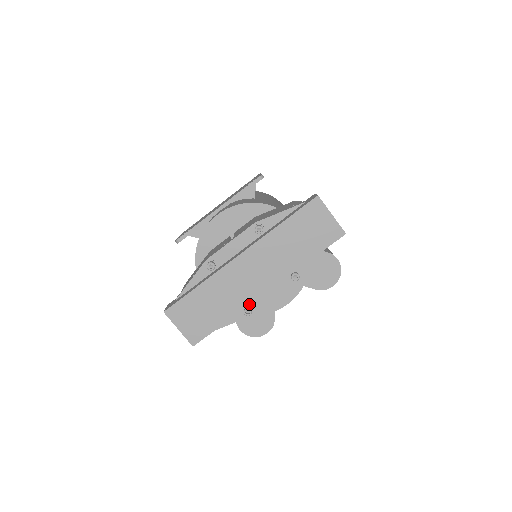
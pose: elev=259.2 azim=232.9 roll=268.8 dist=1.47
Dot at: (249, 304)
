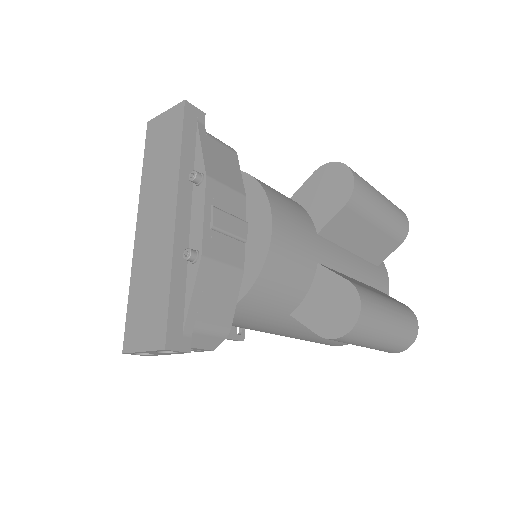
Dot at: (173, 243)
